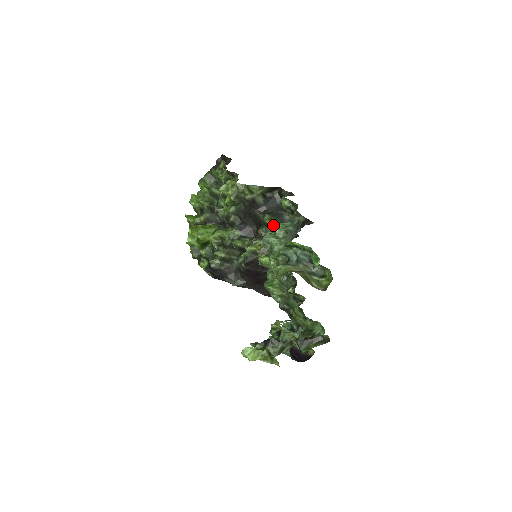
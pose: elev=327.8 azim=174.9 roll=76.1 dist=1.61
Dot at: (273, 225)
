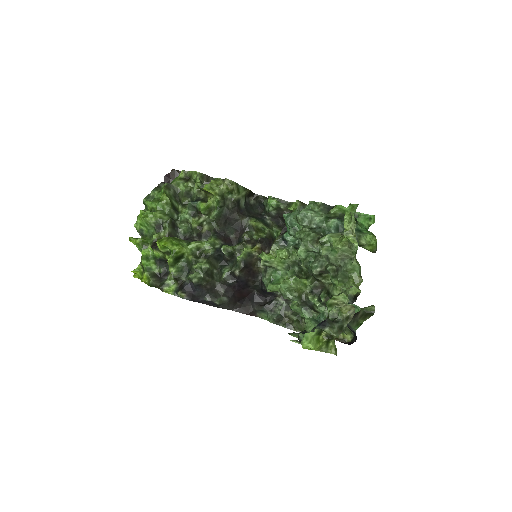
Dot at: (262, 226)
